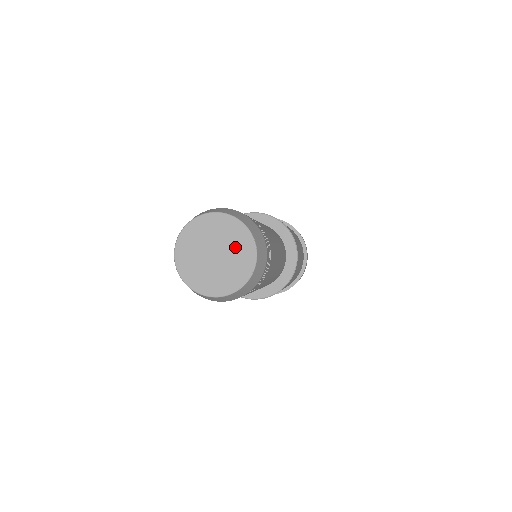
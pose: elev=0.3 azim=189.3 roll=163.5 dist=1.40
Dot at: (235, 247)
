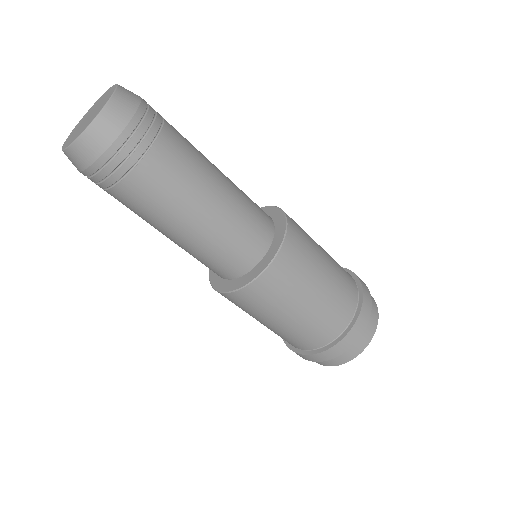
Dot at: (103, 100)
